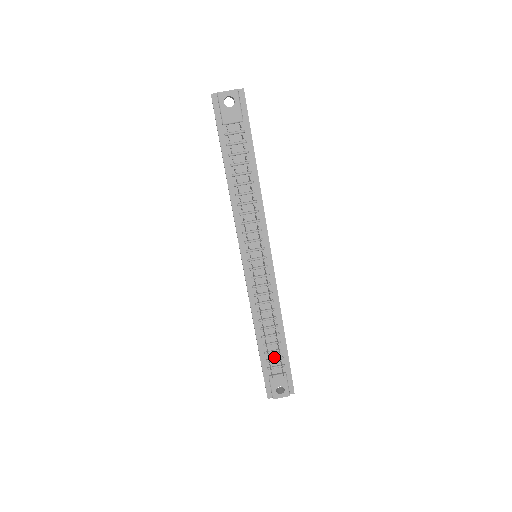
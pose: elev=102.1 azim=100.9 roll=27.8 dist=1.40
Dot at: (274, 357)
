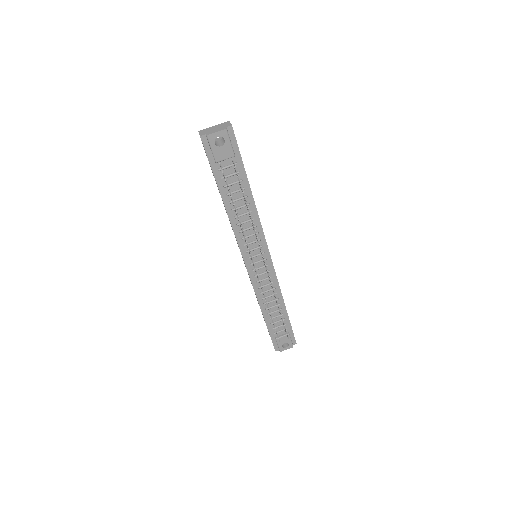
Dot at: (278, 325)
